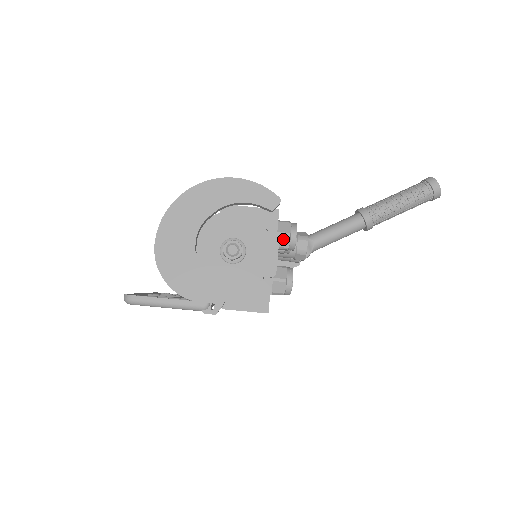
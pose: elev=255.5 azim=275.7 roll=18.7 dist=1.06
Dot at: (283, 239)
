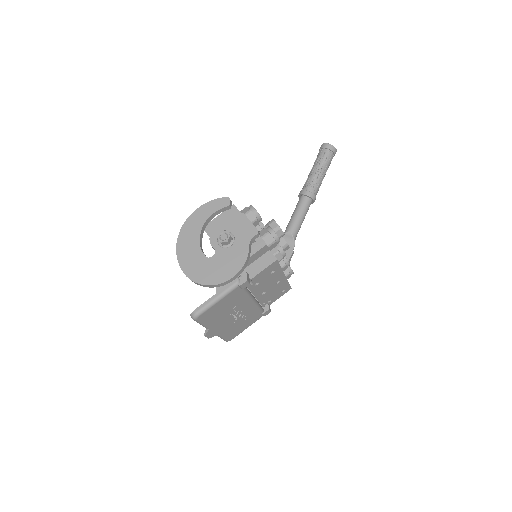
Dot at: (249, 216)
